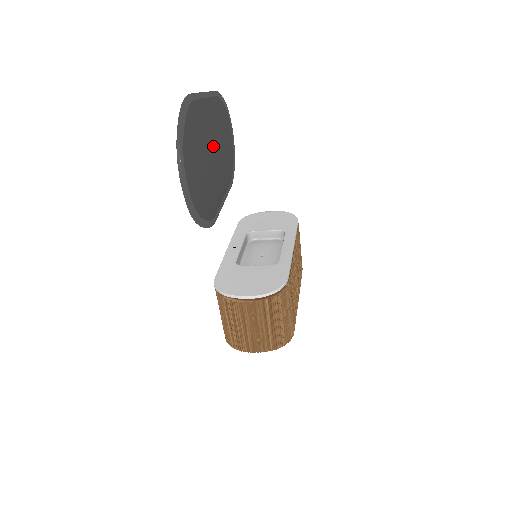
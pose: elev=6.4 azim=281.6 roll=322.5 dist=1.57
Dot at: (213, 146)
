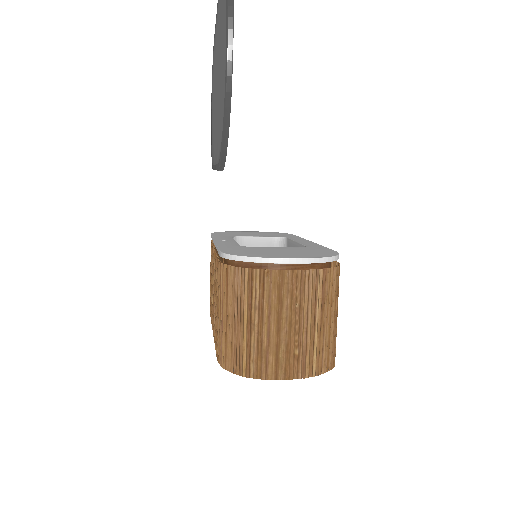
Dot at: occluded
